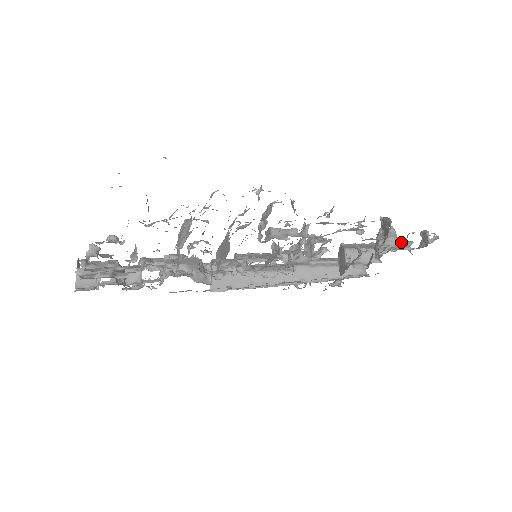
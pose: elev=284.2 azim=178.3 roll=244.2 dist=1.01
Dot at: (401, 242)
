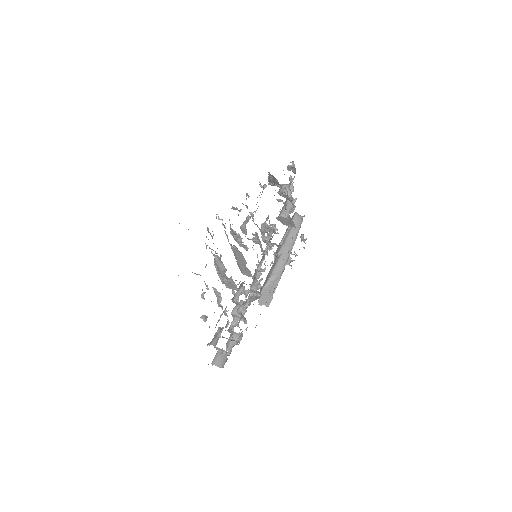
Dot at: (290, 185)
